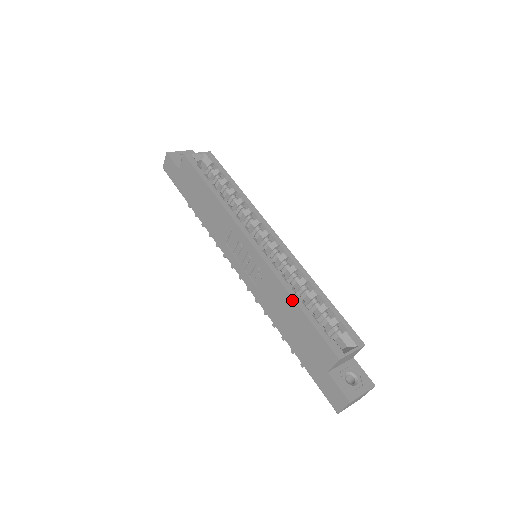
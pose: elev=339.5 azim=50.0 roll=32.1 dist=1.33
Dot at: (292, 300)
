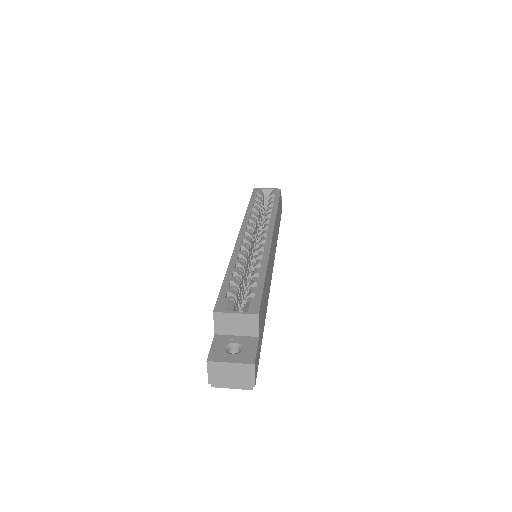
Dot at: (227, 270)
